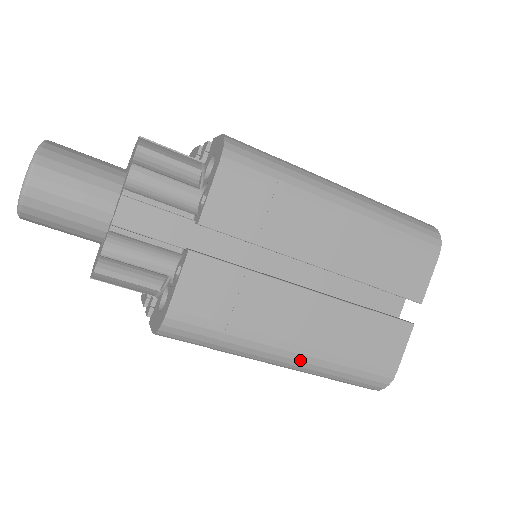
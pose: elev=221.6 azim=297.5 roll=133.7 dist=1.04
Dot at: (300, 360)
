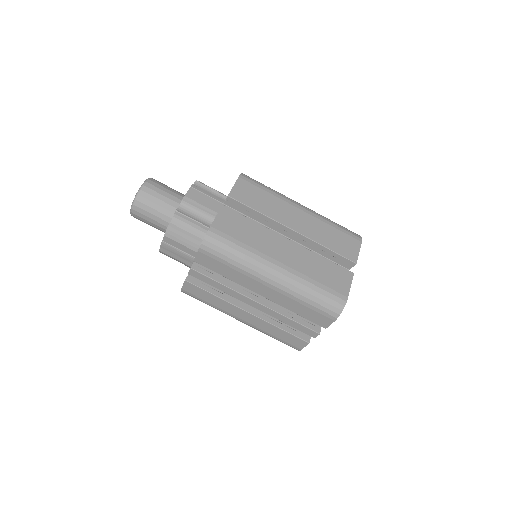
Dot at: (284, 274)
